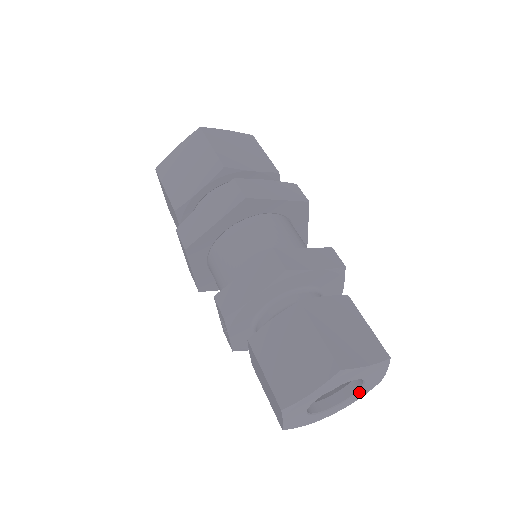
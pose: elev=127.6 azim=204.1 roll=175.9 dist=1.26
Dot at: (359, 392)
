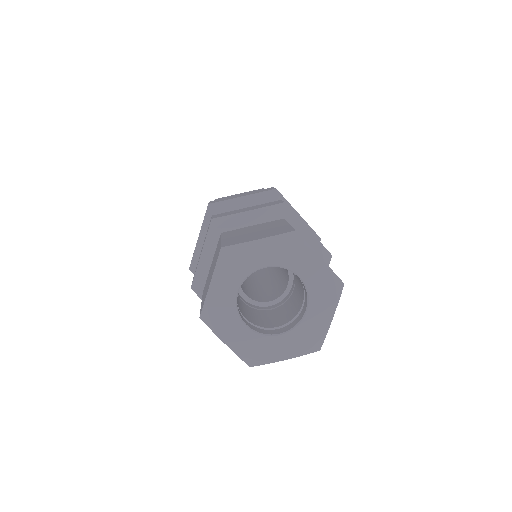
Dot at: (314, 297)
